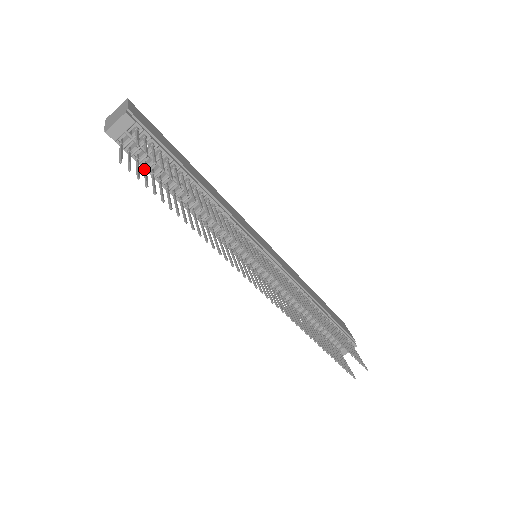
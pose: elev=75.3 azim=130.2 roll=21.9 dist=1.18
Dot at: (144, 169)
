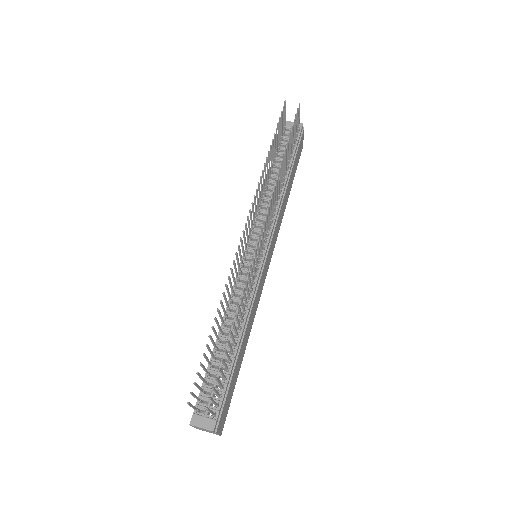
Dot at: (280, 137)
